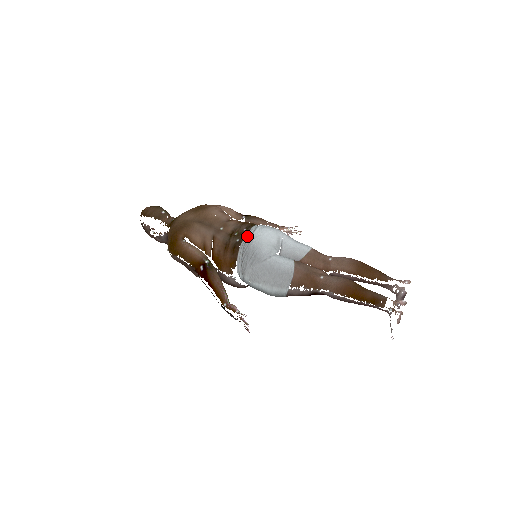
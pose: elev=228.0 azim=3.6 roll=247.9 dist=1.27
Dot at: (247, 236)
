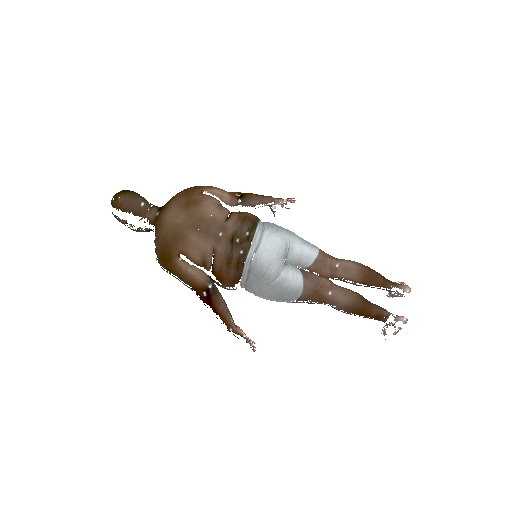
Dot at: (252, 248)
